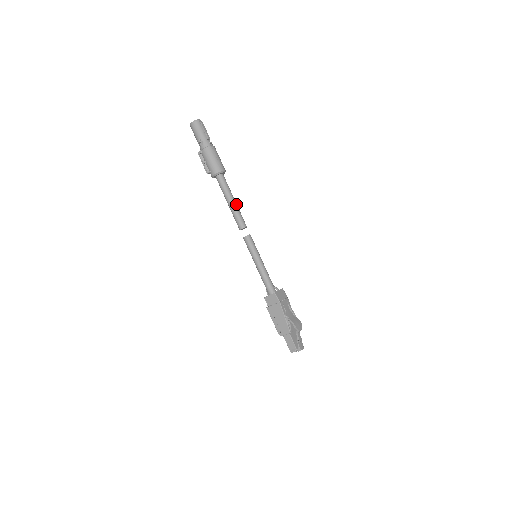
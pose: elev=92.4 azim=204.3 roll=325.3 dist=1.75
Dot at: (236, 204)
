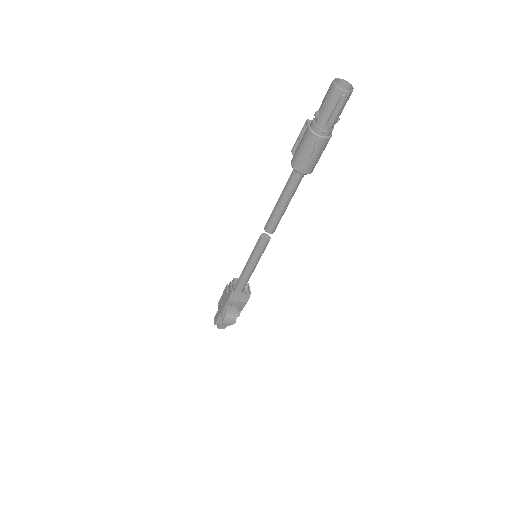
Dot at: (283, 209)
